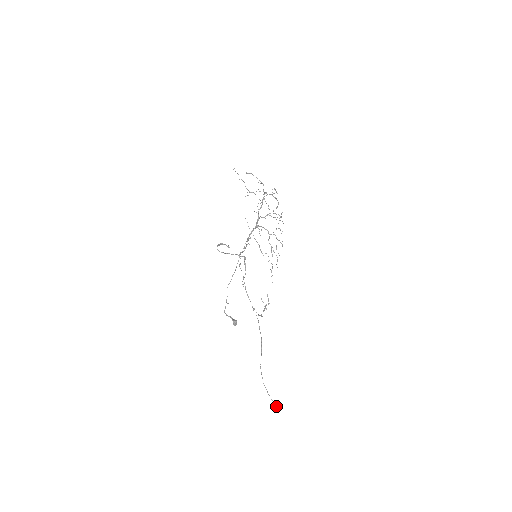
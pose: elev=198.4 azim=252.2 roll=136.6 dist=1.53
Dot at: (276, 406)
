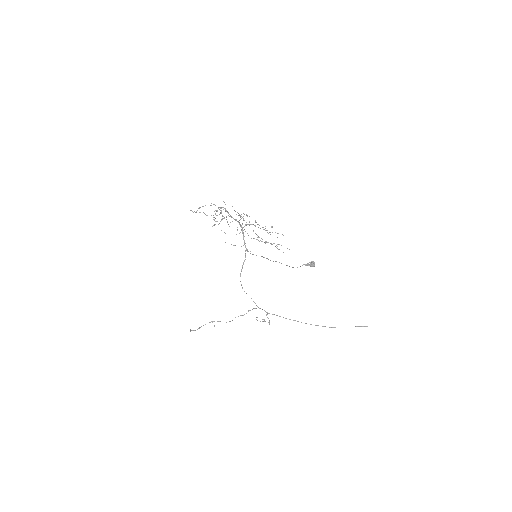
Dot at: occluded
